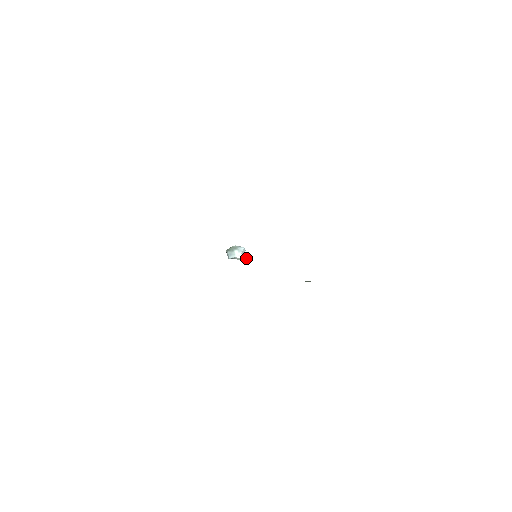
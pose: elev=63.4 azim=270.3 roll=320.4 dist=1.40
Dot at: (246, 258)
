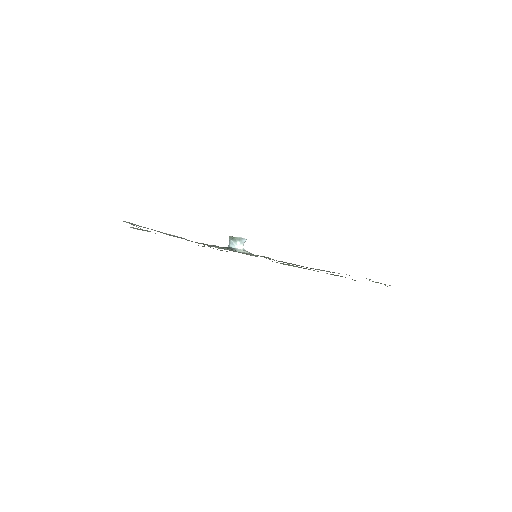
Dot at: (246, 251)
